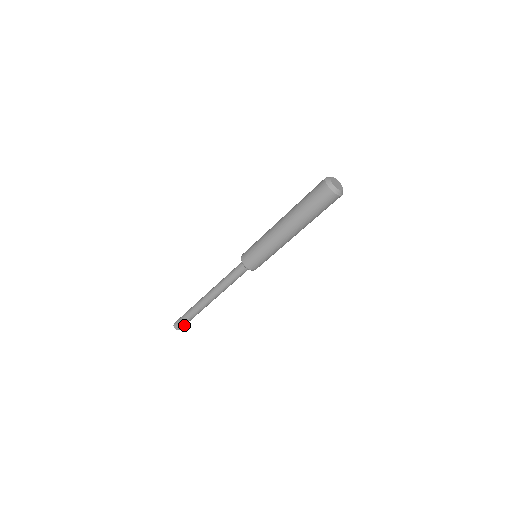
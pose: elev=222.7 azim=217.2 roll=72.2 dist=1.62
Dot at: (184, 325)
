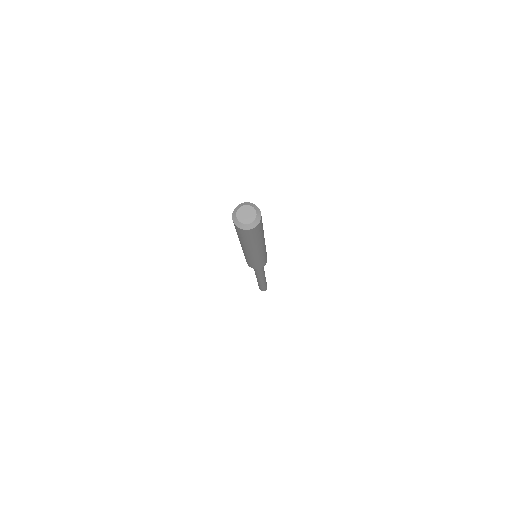
Dot at: (266, 287)
